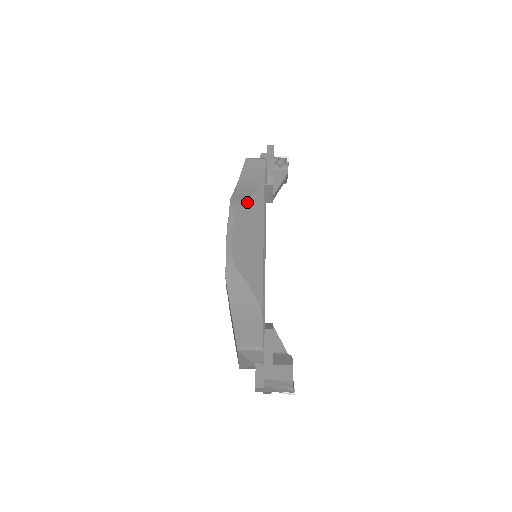
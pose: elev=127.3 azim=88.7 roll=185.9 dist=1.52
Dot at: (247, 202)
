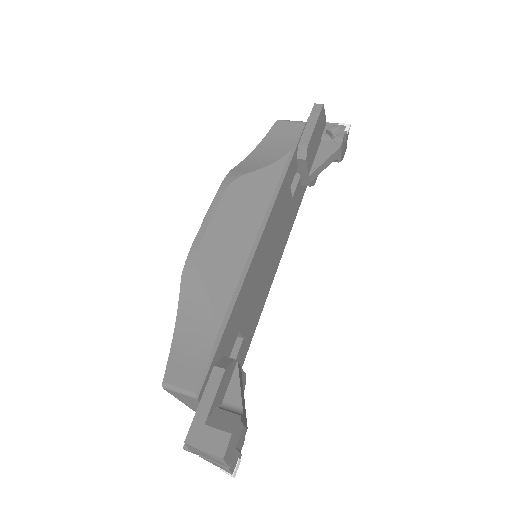
Dot at: (251, 178)
